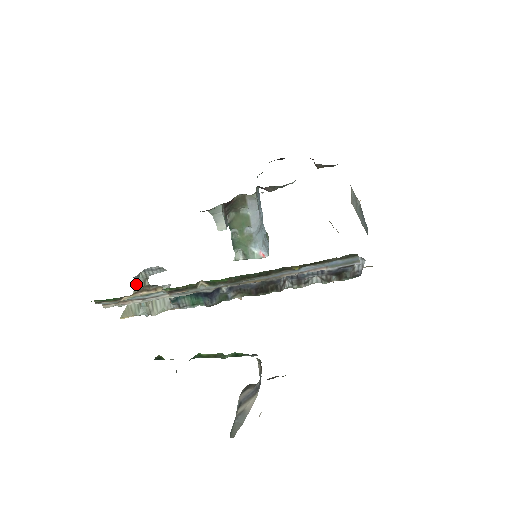
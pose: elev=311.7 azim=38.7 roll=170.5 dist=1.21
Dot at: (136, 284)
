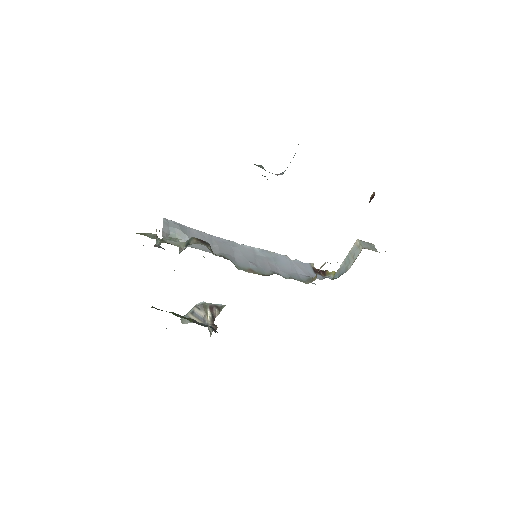
Dot at: (158, 238)
